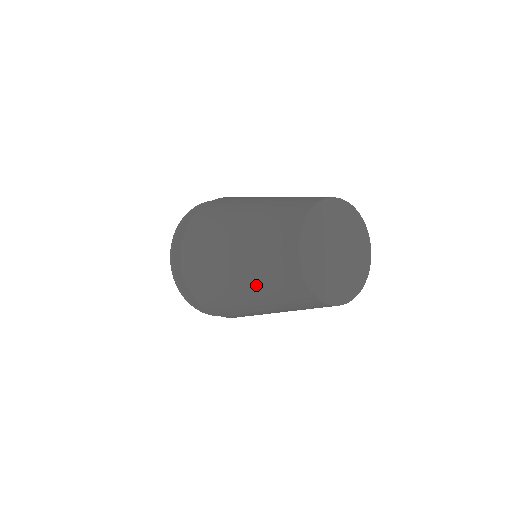
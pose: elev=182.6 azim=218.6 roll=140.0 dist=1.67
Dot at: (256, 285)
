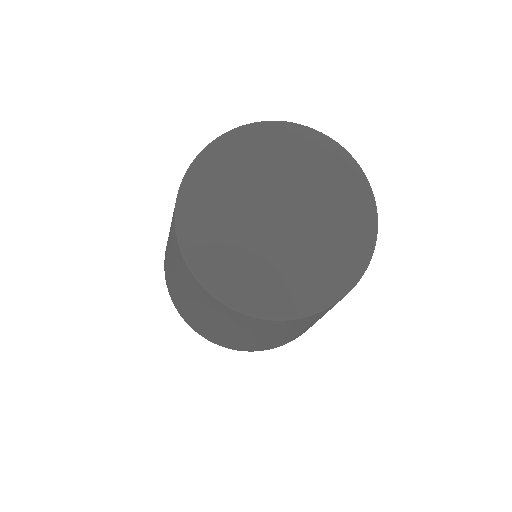
Dot at: occluded
